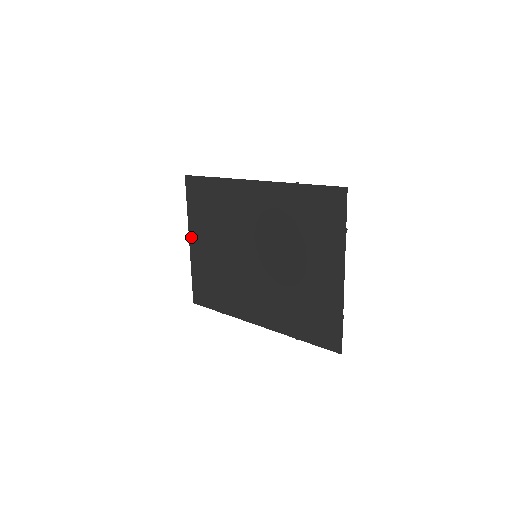
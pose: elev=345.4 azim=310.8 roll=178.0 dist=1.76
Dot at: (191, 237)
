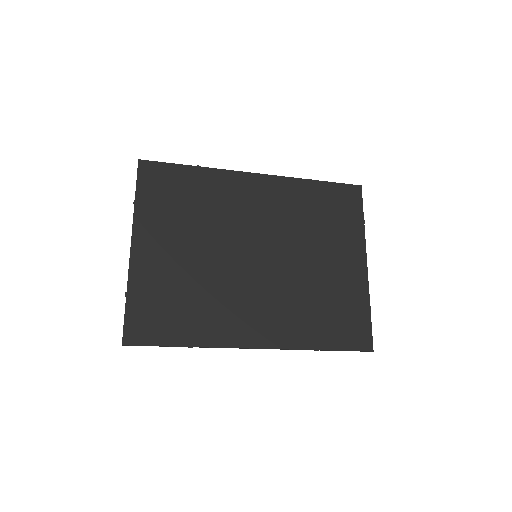
Dot at: (137, 239)
